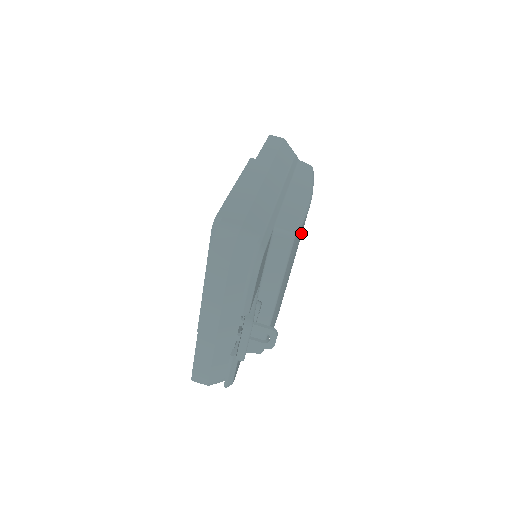
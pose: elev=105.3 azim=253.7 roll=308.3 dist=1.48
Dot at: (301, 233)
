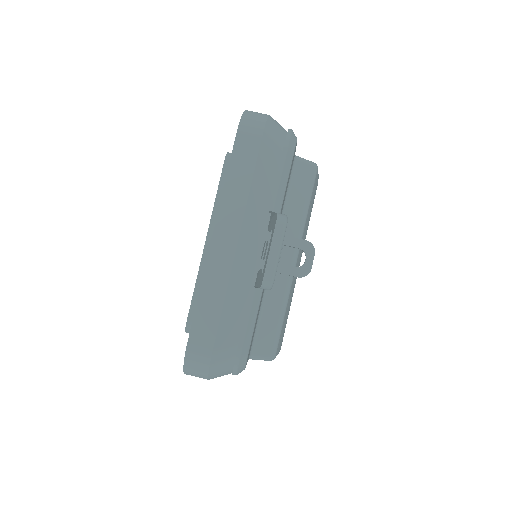
Dot at: occluded
